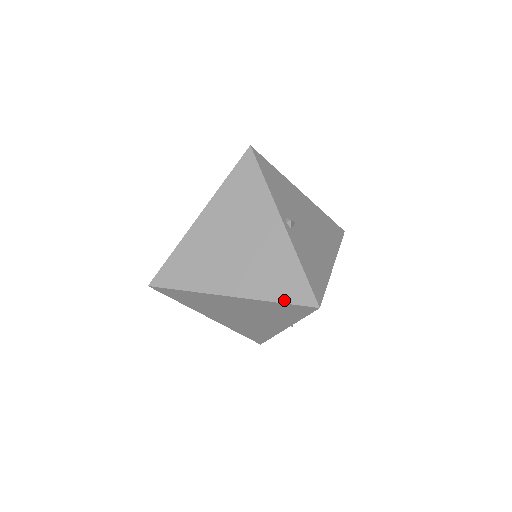
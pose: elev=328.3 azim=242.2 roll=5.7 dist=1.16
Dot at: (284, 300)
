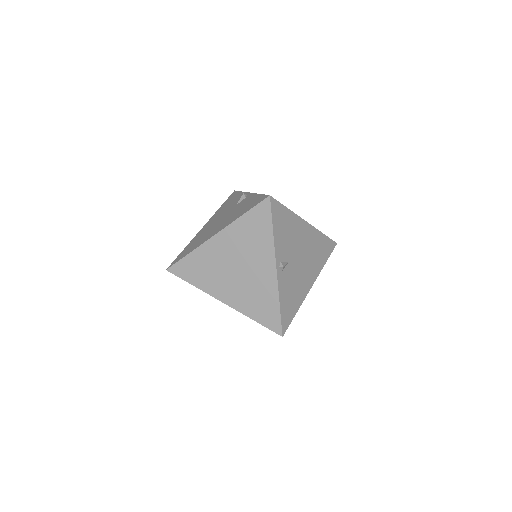
Dot at: (260, 322)
